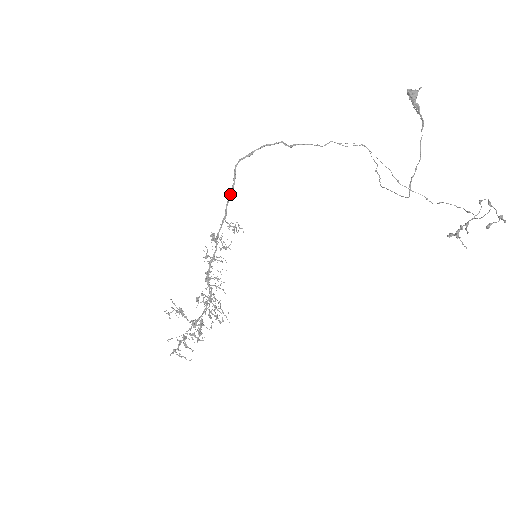
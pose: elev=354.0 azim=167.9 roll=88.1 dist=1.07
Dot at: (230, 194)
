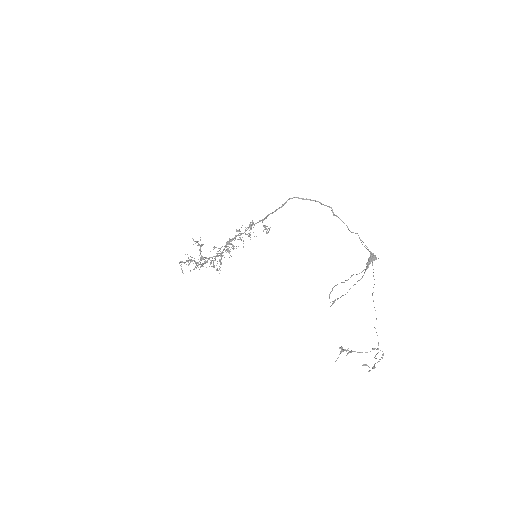
Dot at: (275, 211)
